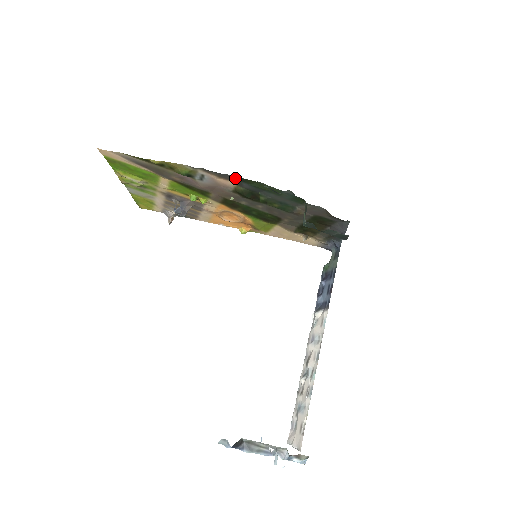
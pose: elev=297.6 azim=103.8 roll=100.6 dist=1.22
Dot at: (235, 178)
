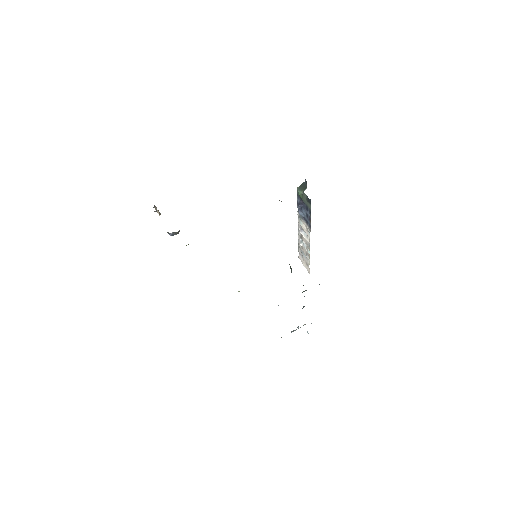
Dot at: occluded
